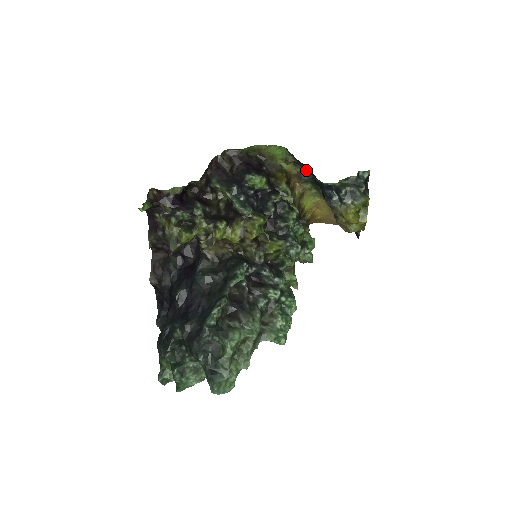
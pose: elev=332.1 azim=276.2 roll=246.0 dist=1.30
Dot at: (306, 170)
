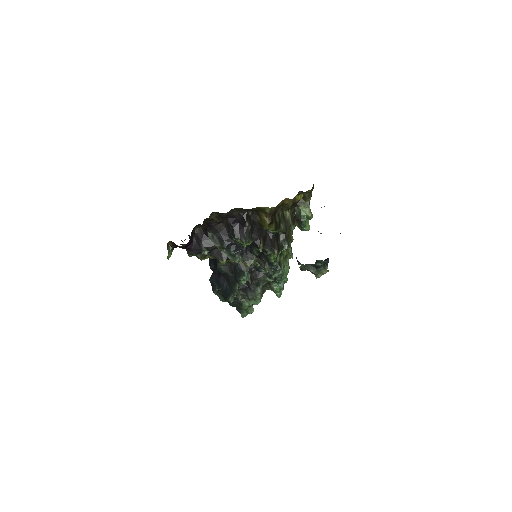
Dot at: occluded
